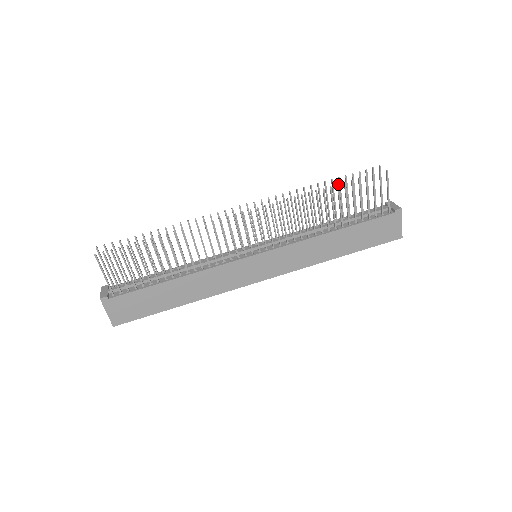
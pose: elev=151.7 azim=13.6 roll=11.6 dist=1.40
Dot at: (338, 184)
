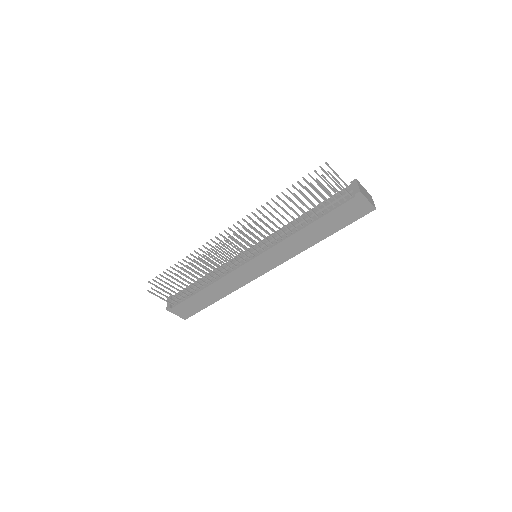
Dot at: (288, 197)
